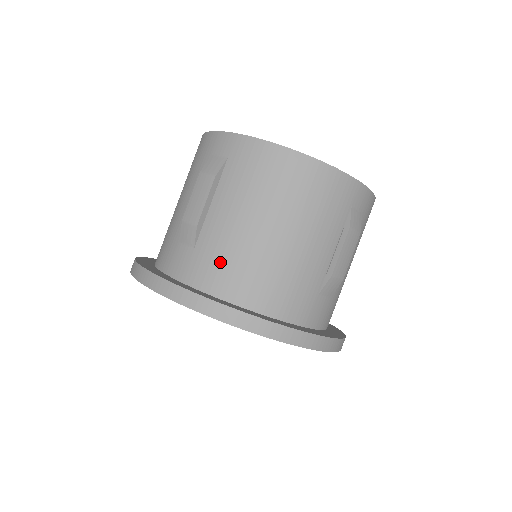
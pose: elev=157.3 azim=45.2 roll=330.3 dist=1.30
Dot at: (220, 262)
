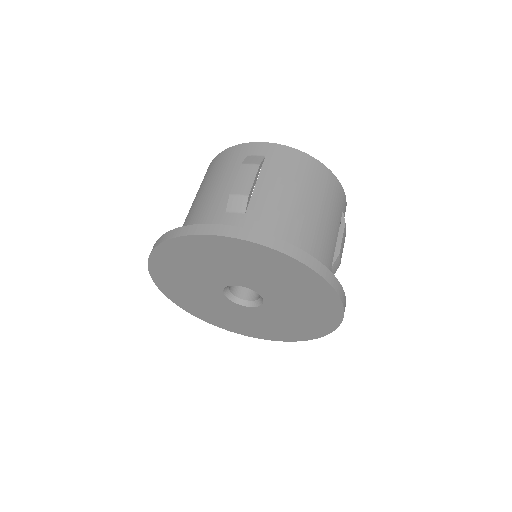
Dot at: (272, 222)
